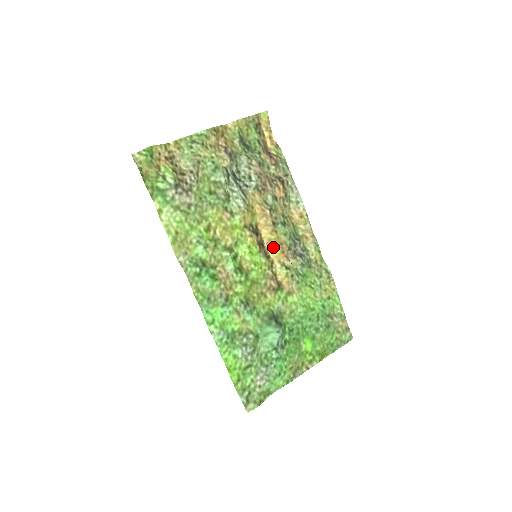
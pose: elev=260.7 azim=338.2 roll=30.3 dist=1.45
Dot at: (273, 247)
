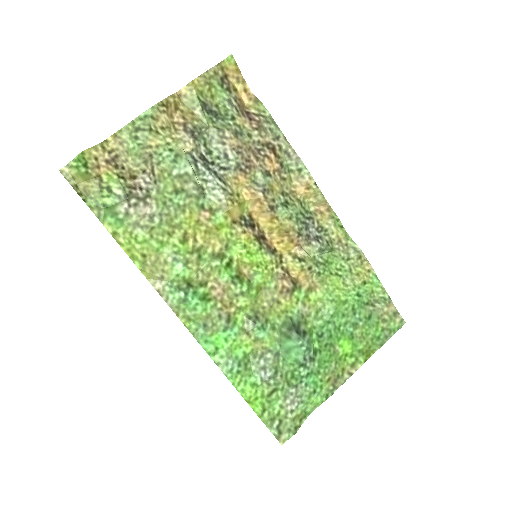
Dot at: (278, 237)
